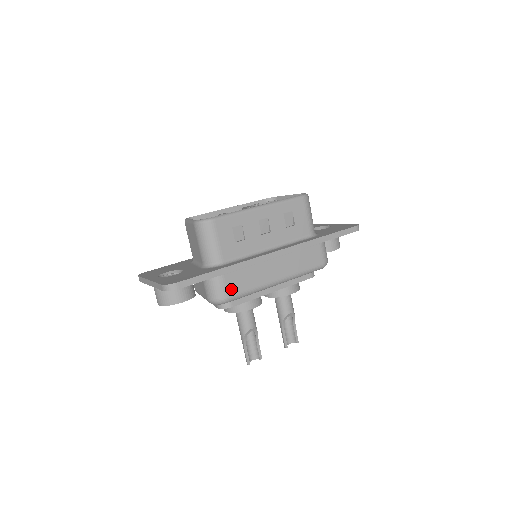
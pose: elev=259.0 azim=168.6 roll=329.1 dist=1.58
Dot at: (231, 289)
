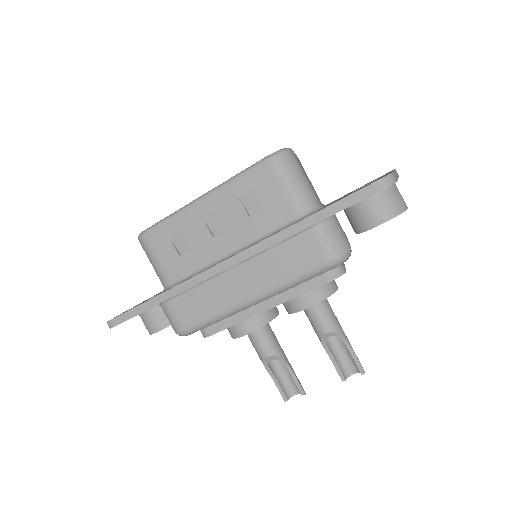
Dot at: (184, 318)
